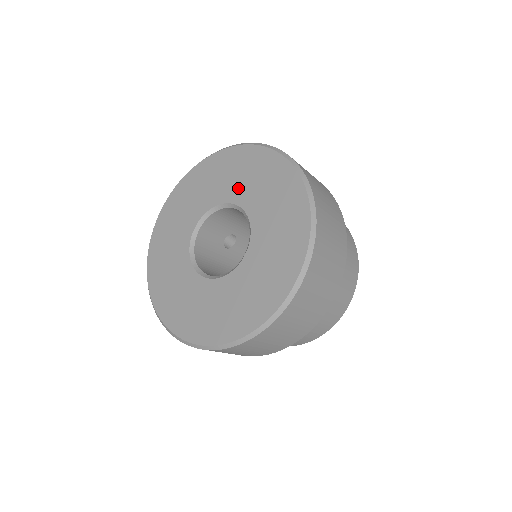
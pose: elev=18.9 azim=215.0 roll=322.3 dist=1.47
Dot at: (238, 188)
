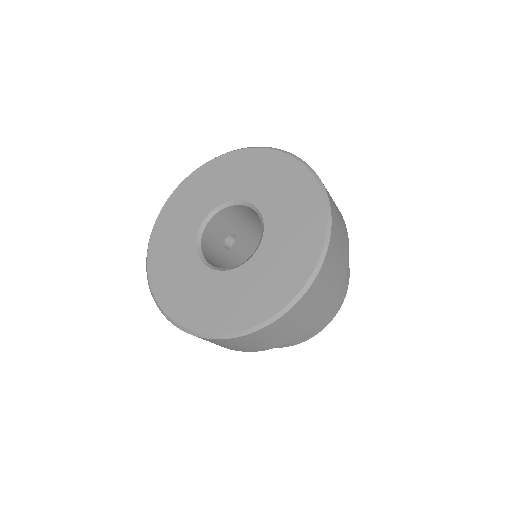
Dot at: (249, 187)
